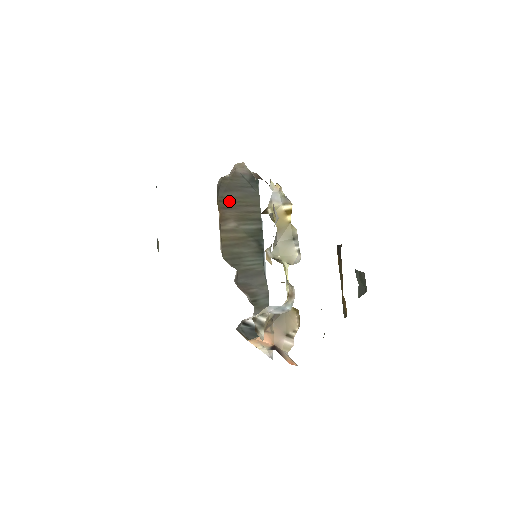
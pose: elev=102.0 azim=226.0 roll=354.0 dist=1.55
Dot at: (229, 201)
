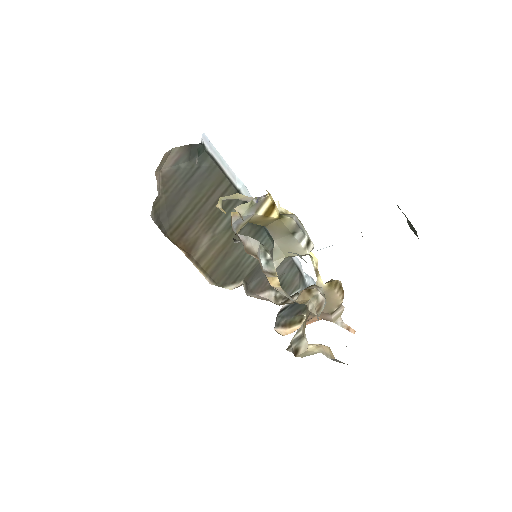
Dot at: (182, 220)
